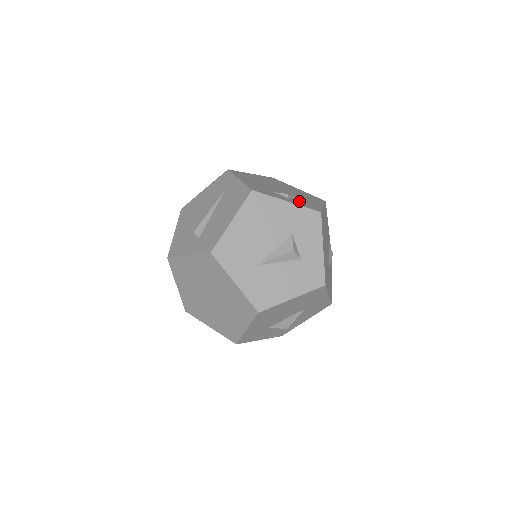
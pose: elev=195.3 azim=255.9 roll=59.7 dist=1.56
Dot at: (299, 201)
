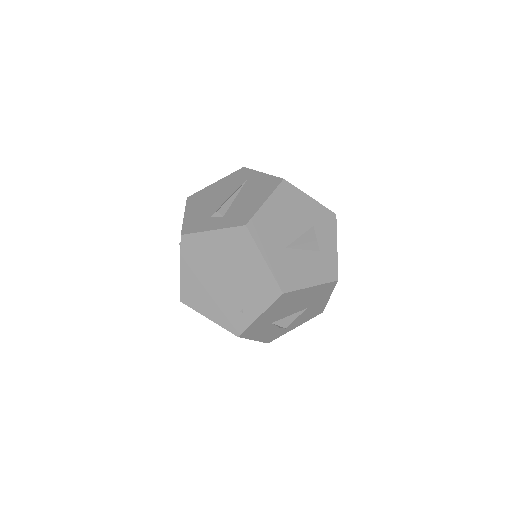
Dot at: occluded
